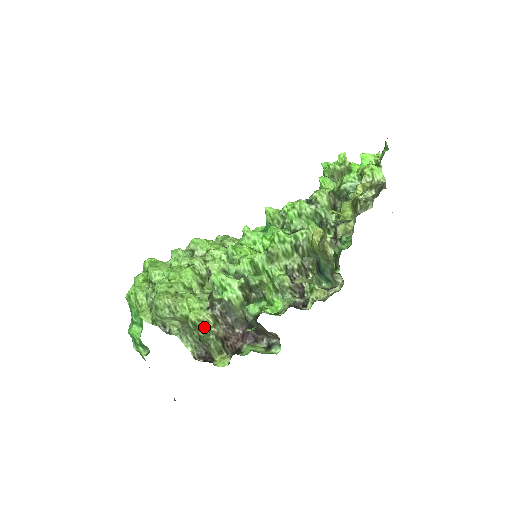
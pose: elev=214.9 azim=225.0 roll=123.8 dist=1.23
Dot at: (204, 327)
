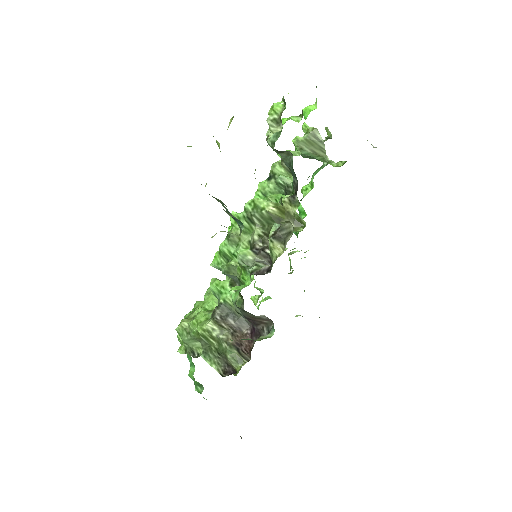
Dot at: (213, 337)
